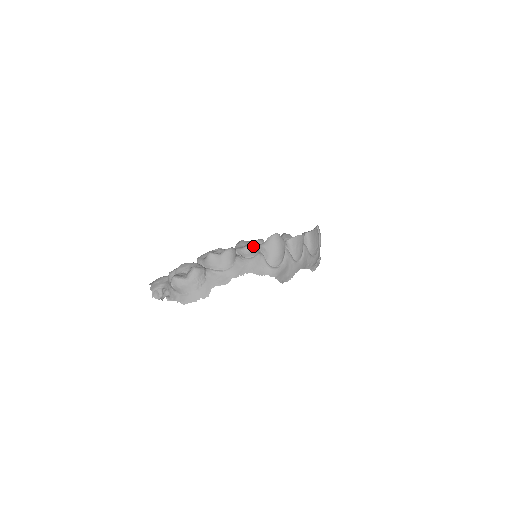
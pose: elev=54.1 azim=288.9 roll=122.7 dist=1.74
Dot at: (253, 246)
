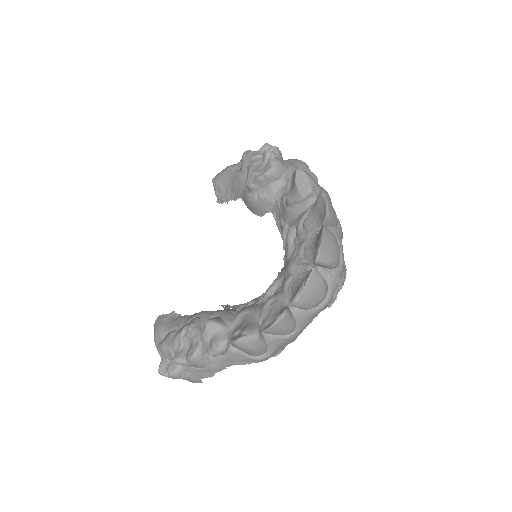
Dot at: (217, 353)
